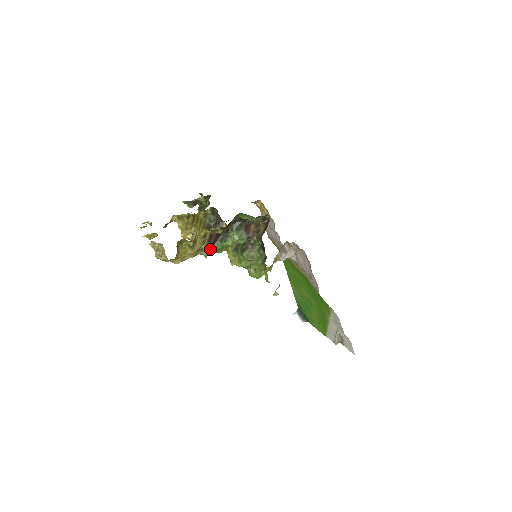
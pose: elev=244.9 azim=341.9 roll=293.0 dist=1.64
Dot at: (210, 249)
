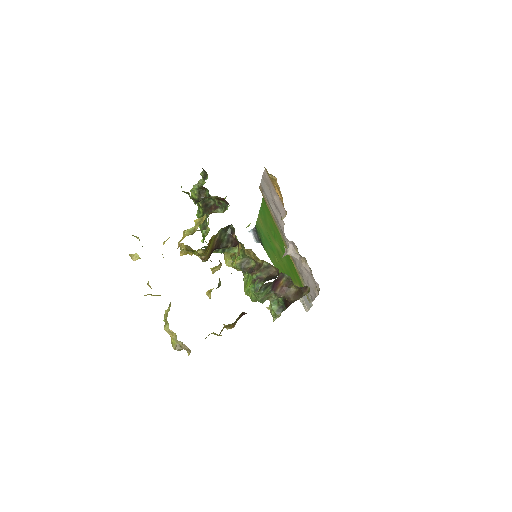
Dot at: (235, 324)
